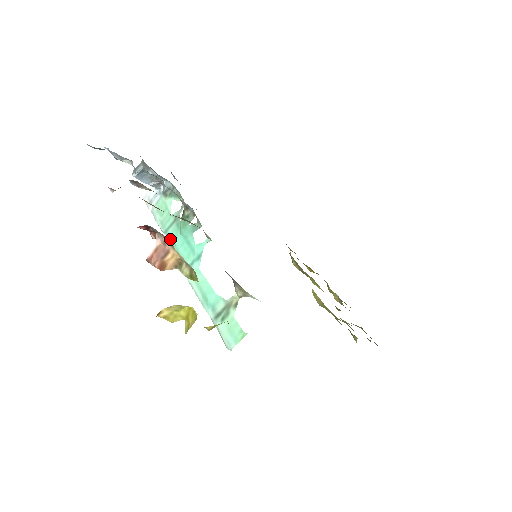
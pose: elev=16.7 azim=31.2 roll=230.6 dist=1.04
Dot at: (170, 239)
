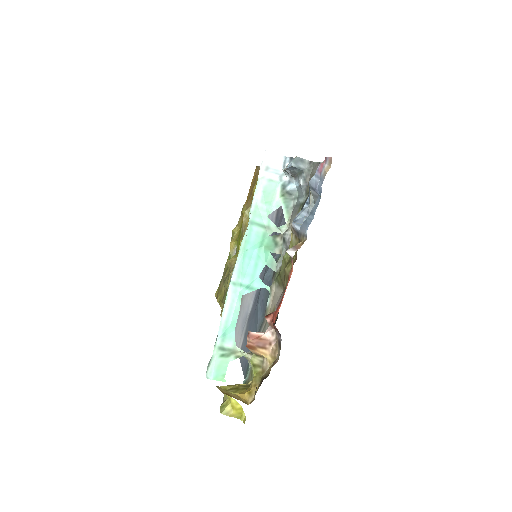
Dot at: (249, 237)
